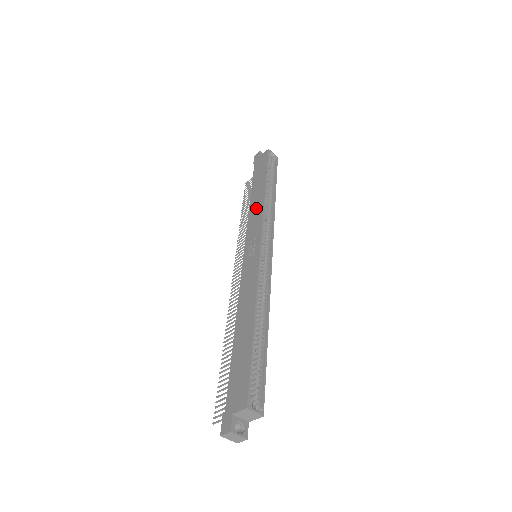
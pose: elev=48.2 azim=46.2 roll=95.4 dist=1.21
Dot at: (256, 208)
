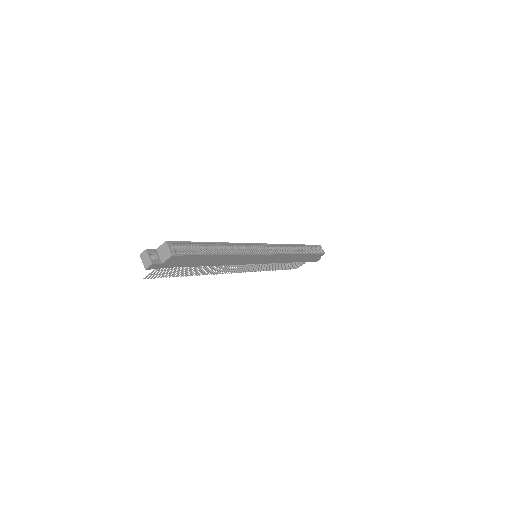
Dot at: occluded
